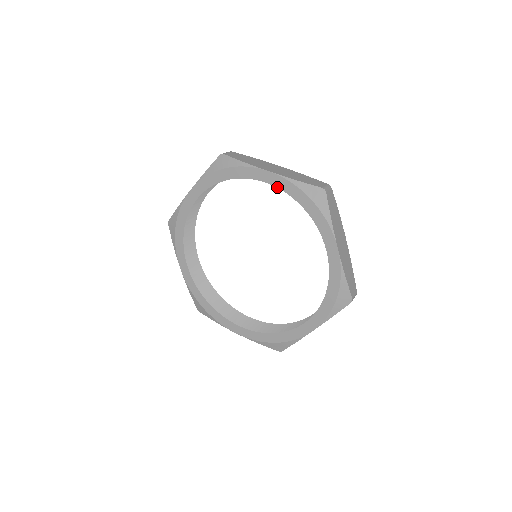
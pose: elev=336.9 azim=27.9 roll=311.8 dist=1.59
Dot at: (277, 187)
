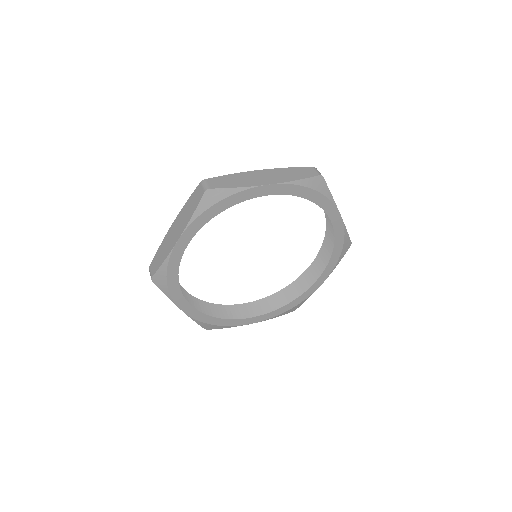
Dot at: (279, 194)
